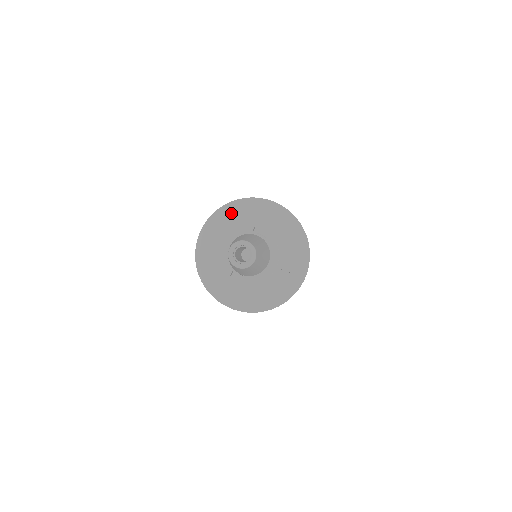
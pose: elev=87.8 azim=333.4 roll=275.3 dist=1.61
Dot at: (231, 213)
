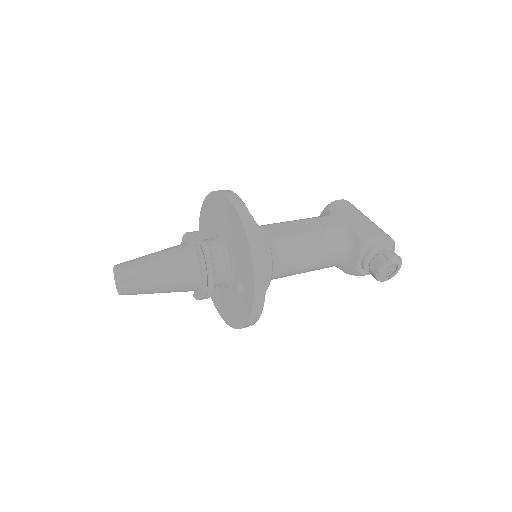
Dot at: (209, 208)
